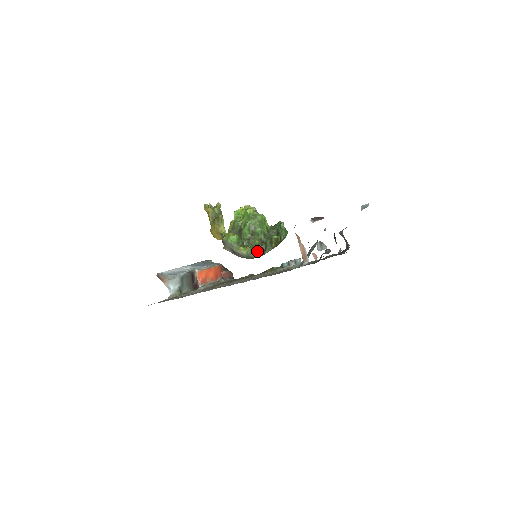
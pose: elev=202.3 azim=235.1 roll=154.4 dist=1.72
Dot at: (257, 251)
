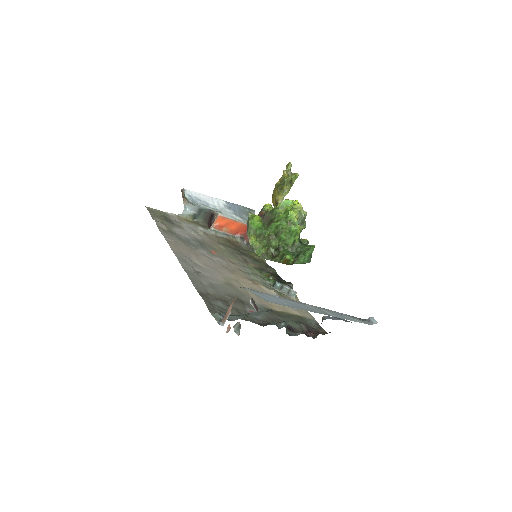
Dot at: (267, 251)
